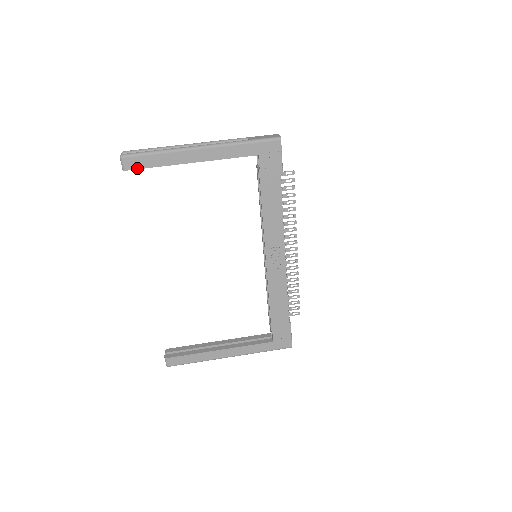
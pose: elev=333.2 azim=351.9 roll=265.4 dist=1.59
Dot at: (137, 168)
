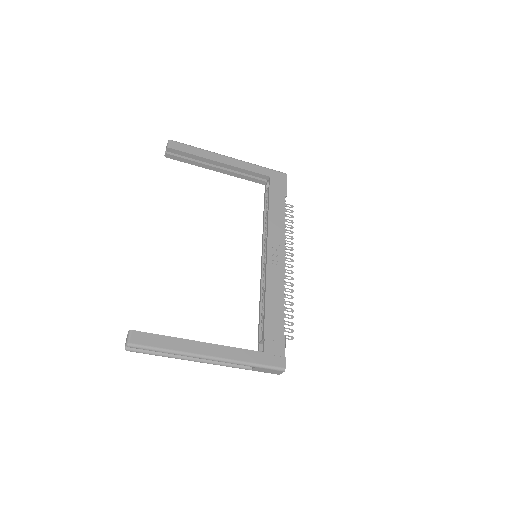
Dot at: (179, 150)
